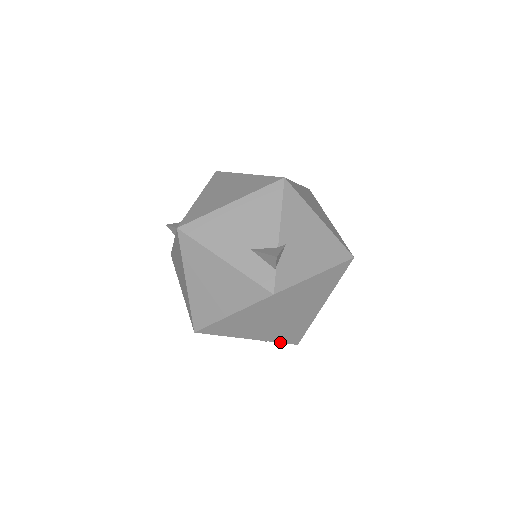
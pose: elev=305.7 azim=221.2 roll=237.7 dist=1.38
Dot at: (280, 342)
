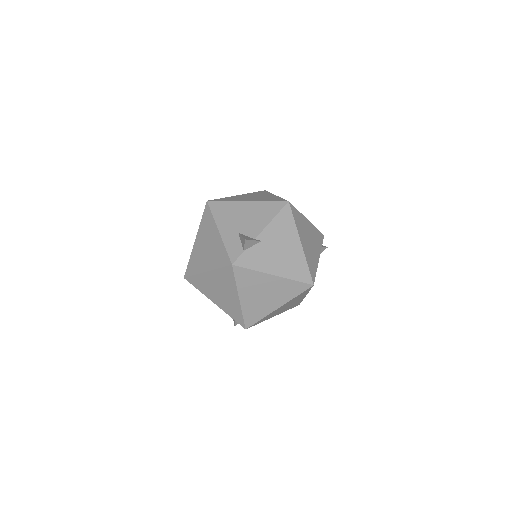
Dot at: (235, 319)
